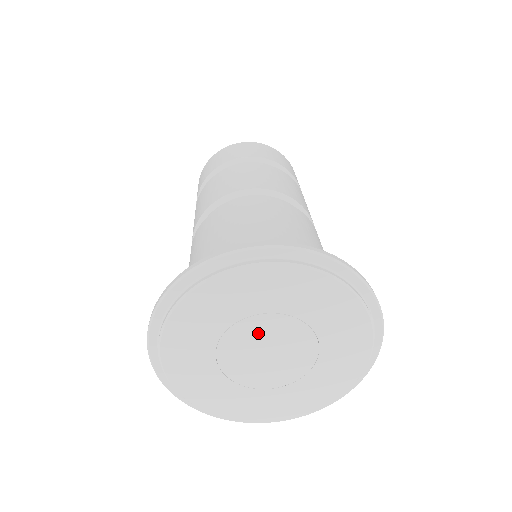
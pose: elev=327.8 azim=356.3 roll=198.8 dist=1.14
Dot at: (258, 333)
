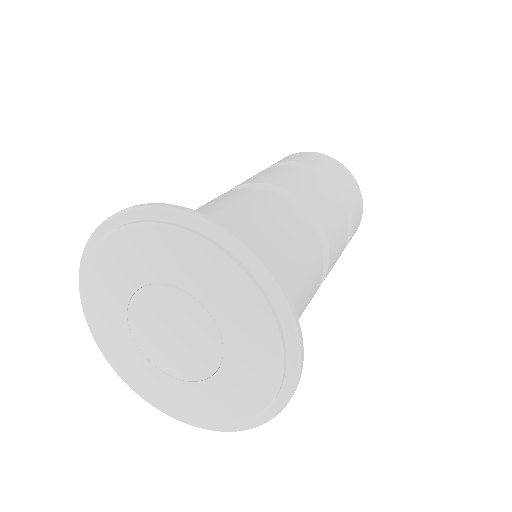
Dot at: (148, 317)
